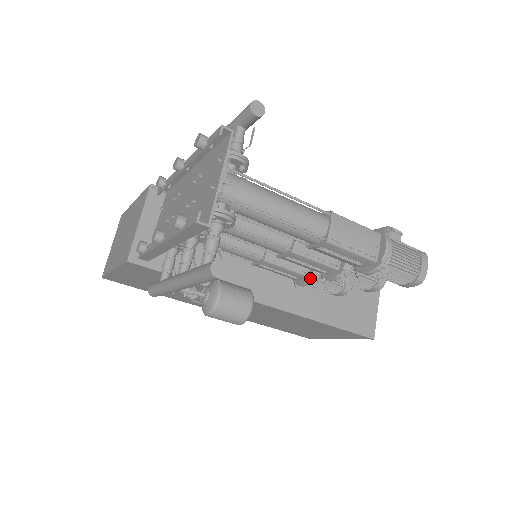
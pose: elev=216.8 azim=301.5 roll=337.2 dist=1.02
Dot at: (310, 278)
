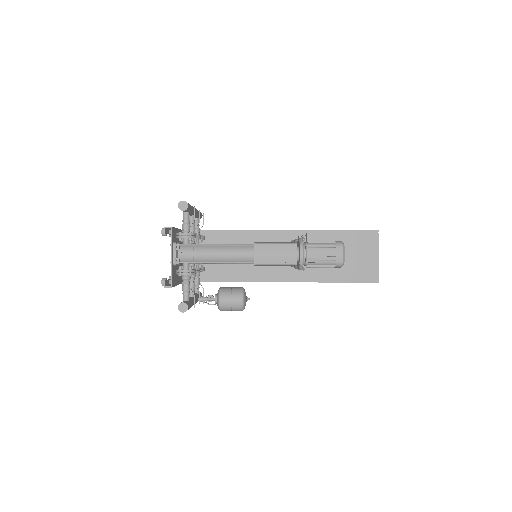
Dot at: occluded
